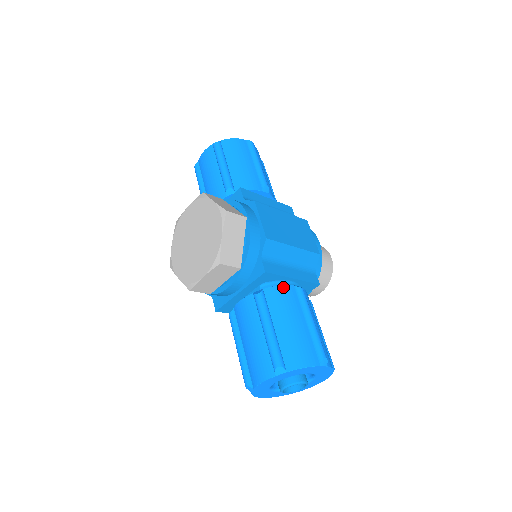
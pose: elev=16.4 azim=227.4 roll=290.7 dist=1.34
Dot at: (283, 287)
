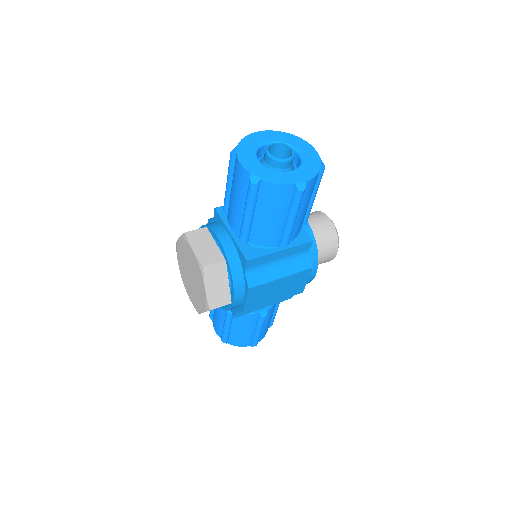
Dot at: (250, 315)
